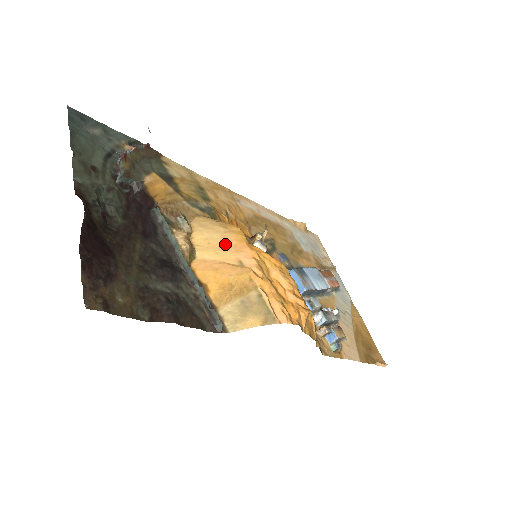
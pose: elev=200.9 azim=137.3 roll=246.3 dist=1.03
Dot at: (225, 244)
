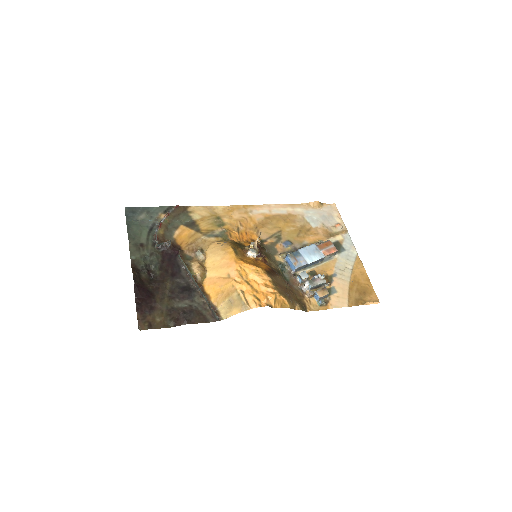
Dot at: (222, 263)
